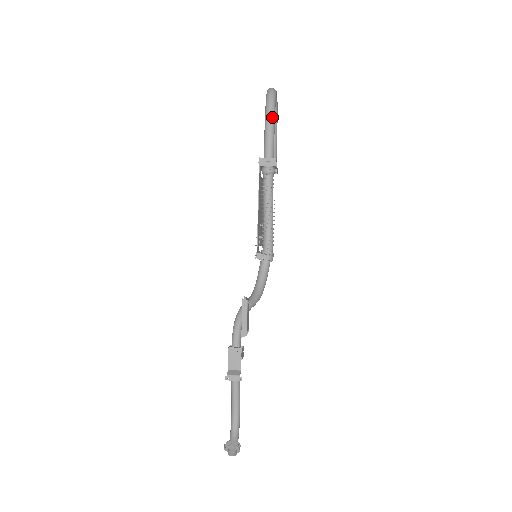
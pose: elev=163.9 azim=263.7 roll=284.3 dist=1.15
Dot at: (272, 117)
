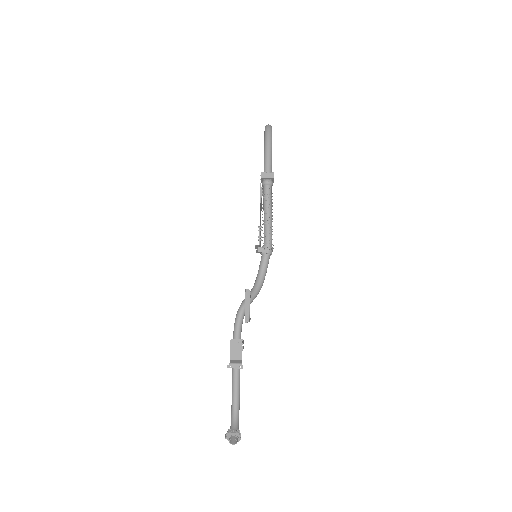
Dot at: (270, 143)
